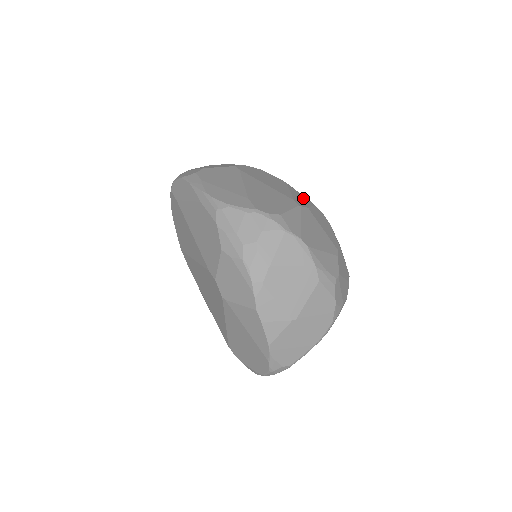
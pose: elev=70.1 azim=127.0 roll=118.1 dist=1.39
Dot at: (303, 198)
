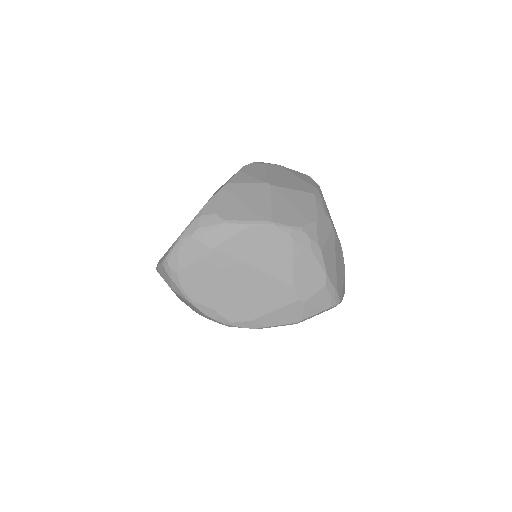
Dot at: occluded
